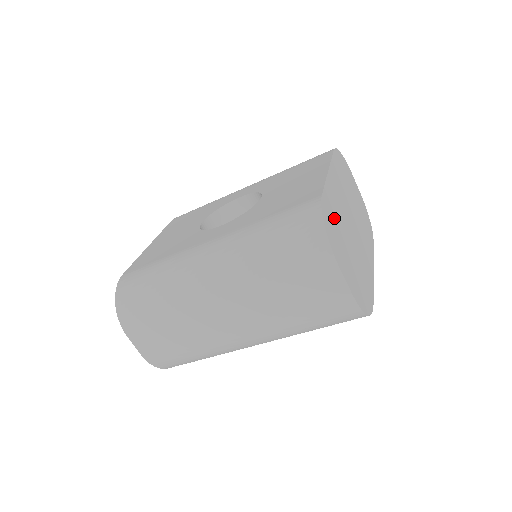
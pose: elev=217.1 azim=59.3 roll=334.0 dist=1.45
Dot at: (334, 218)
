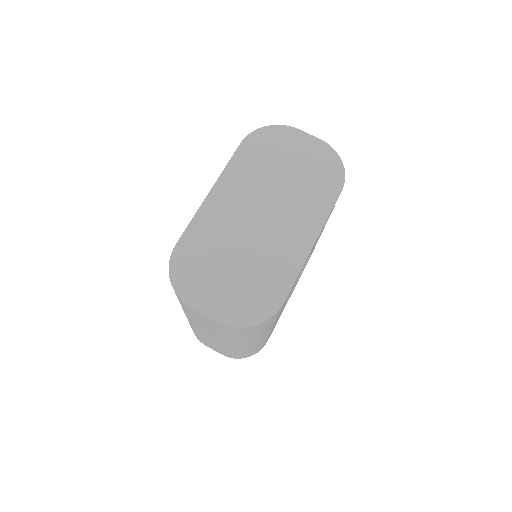
Dot at: (201, 251)
